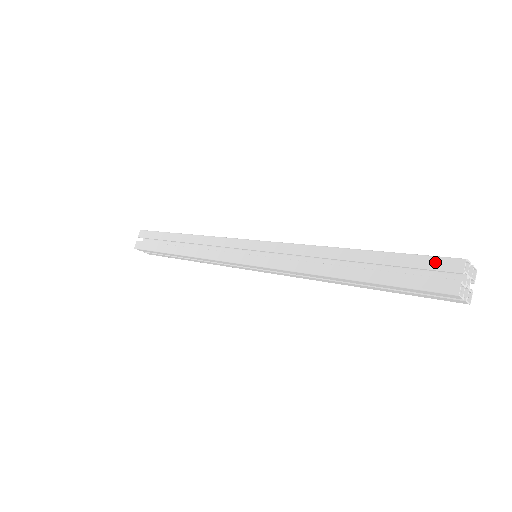
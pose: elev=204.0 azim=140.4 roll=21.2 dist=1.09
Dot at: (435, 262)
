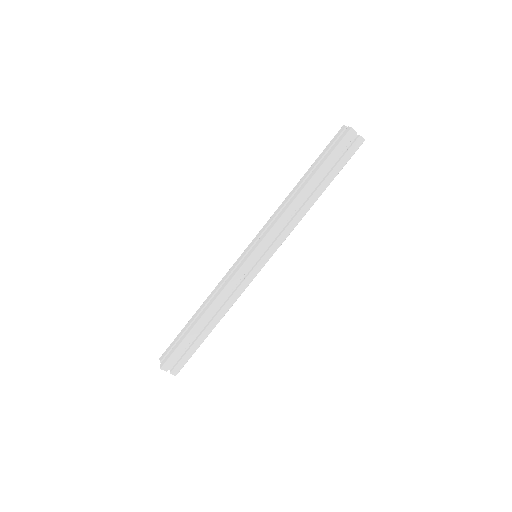
Dot at: (334, 138)
